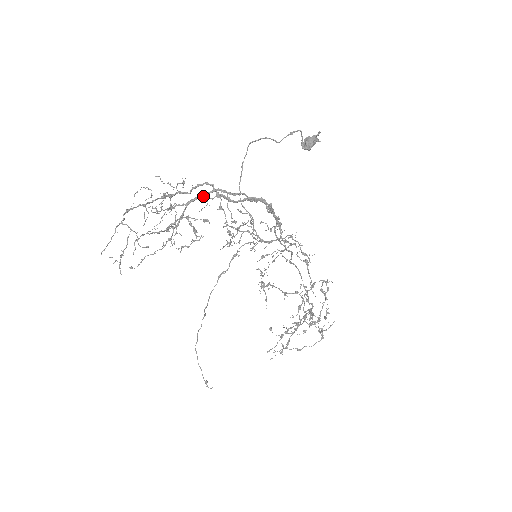
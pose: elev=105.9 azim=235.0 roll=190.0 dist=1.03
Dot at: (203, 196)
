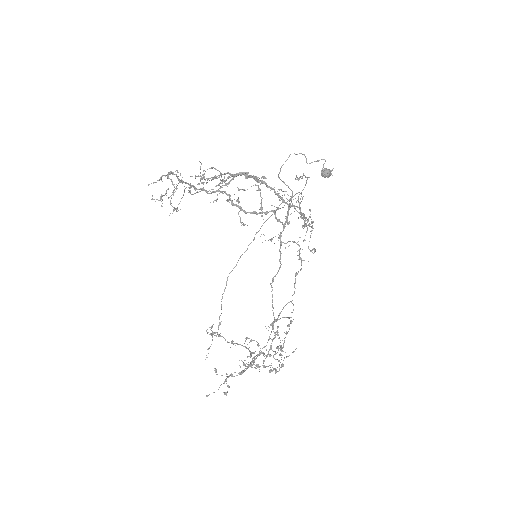
Dot at: occluded
